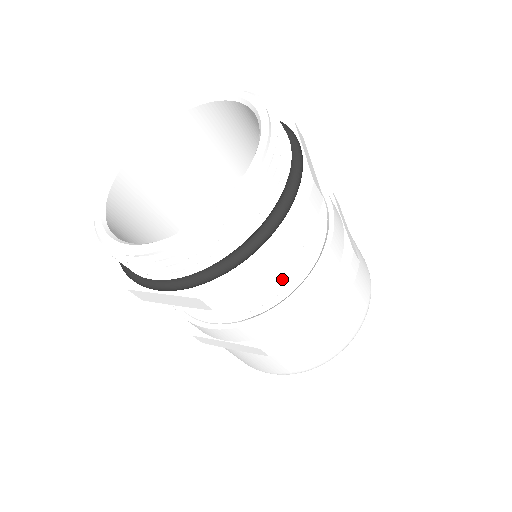
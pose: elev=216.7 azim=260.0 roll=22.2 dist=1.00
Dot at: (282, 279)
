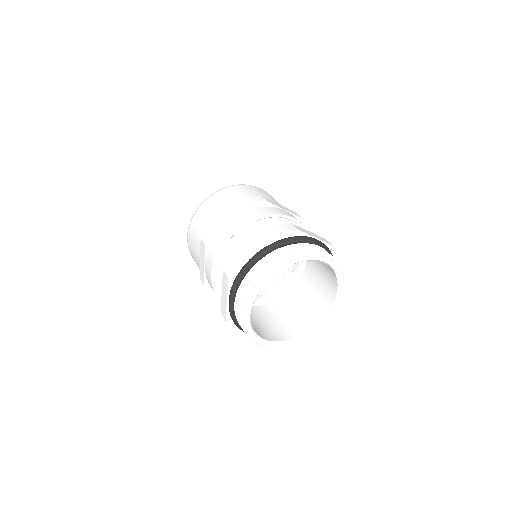
Dot at: occluded
